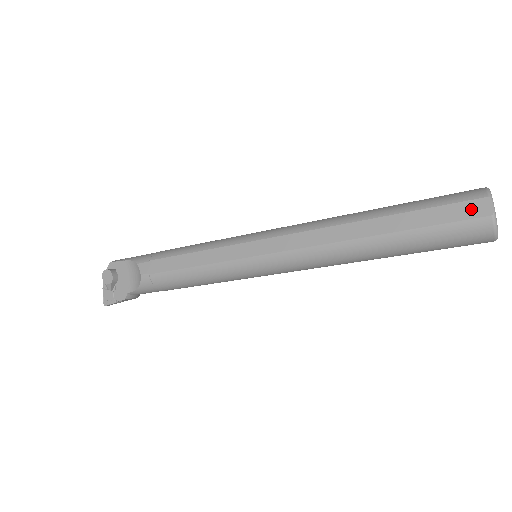
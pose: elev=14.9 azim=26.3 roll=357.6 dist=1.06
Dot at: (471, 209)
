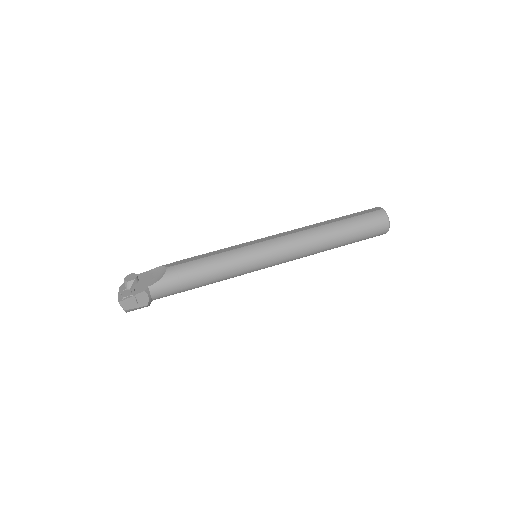
Dot at: (372, 210)
